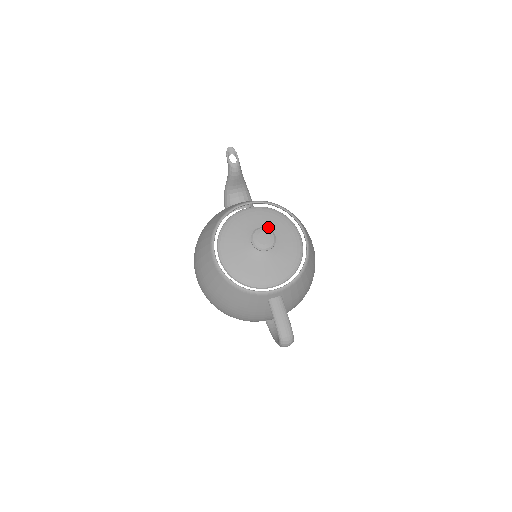
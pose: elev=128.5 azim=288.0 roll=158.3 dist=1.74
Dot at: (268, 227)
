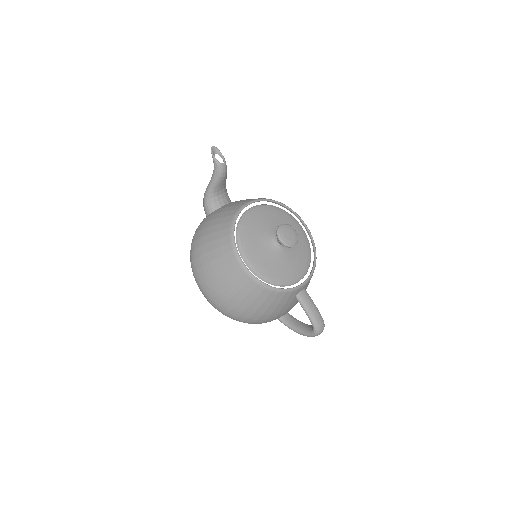
Dot at: (277, 223)
